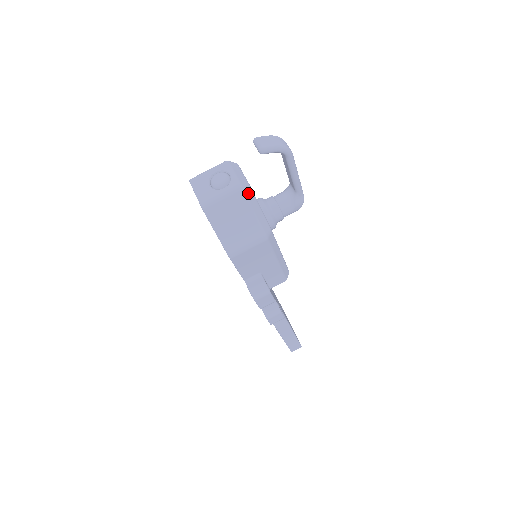
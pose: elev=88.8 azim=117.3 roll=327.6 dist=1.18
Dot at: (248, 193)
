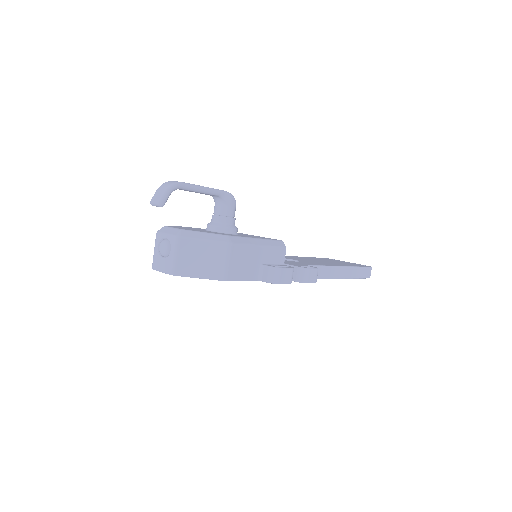
Dot at: (186, 235)
